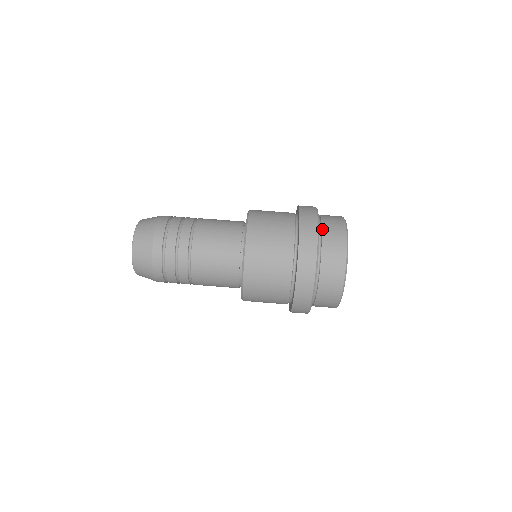
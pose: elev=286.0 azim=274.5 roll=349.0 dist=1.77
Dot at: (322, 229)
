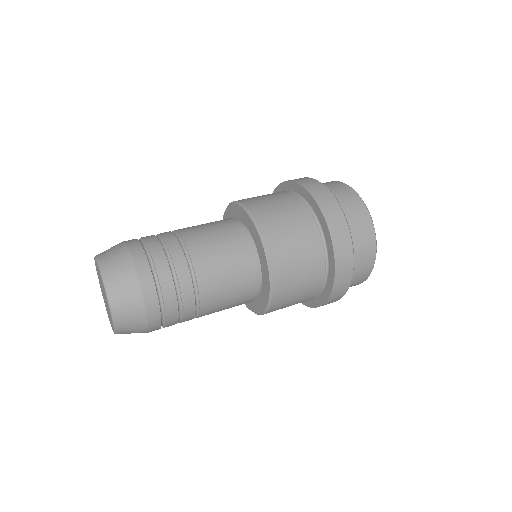
Dot at: occluded
